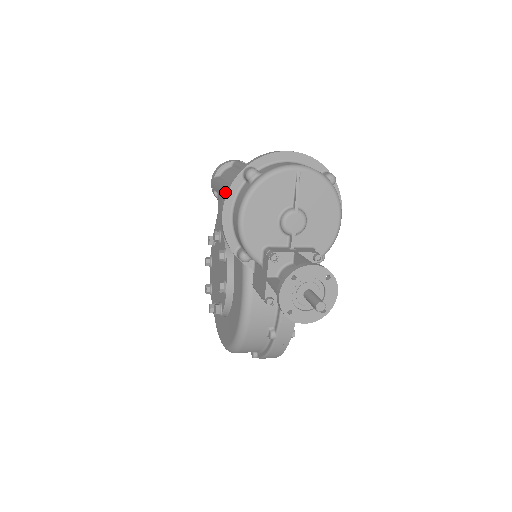
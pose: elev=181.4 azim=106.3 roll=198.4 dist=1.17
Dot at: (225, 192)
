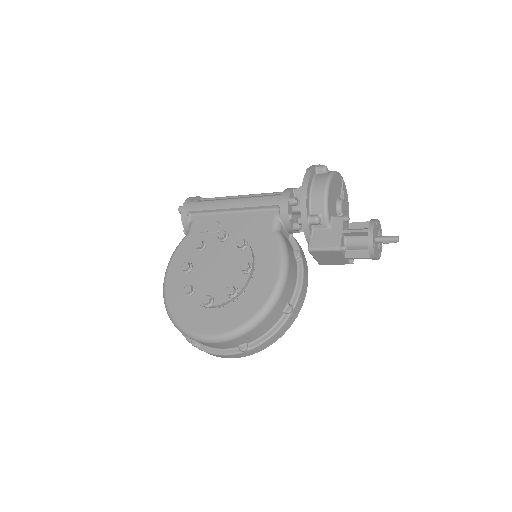
Dot at: (305, 175)
